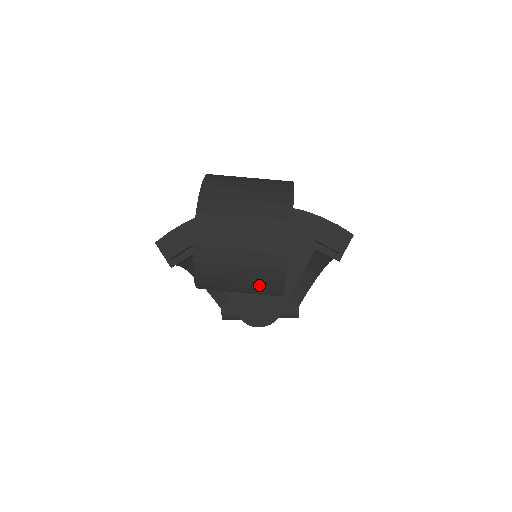
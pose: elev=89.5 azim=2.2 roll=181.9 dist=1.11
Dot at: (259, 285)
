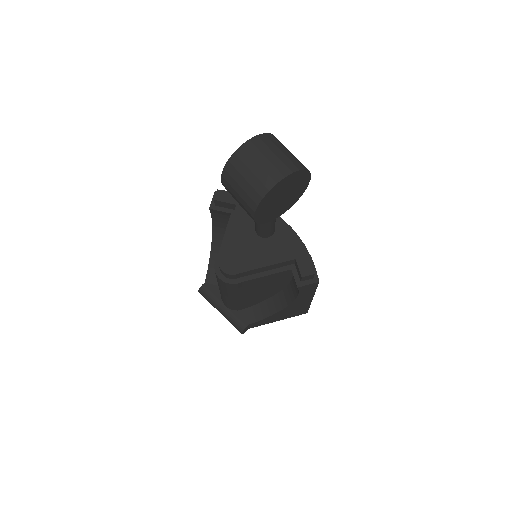
Dot at: (250, 191)
